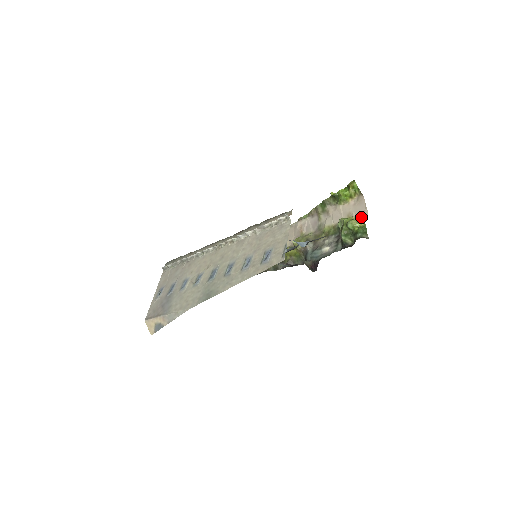
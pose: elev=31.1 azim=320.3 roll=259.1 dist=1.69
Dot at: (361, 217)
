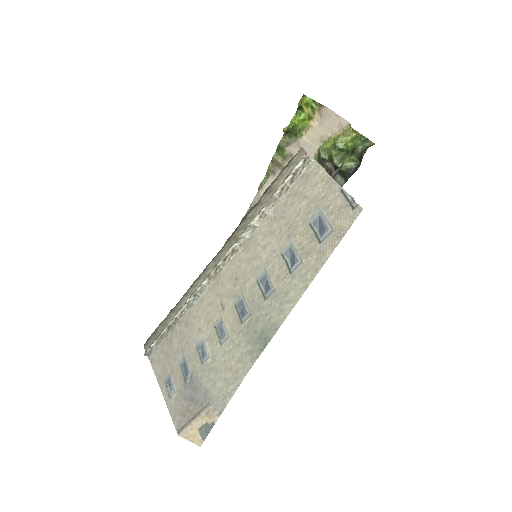
Dot at: (342, 130)
